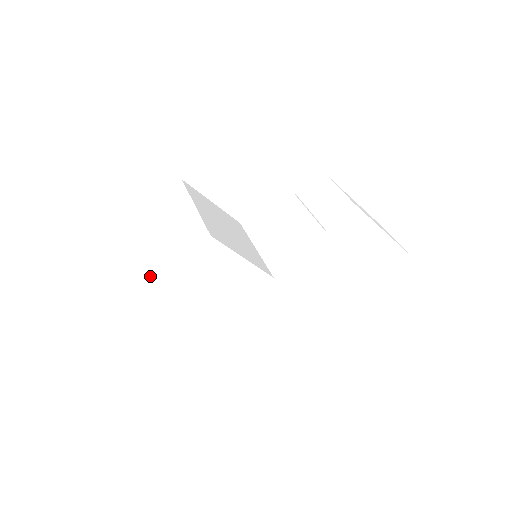
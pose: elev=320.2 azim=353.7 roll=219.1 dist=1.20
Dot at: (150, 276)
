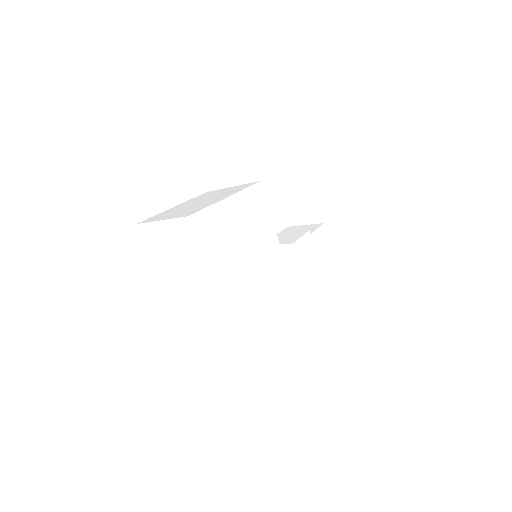
Dot at: (210, 202)
